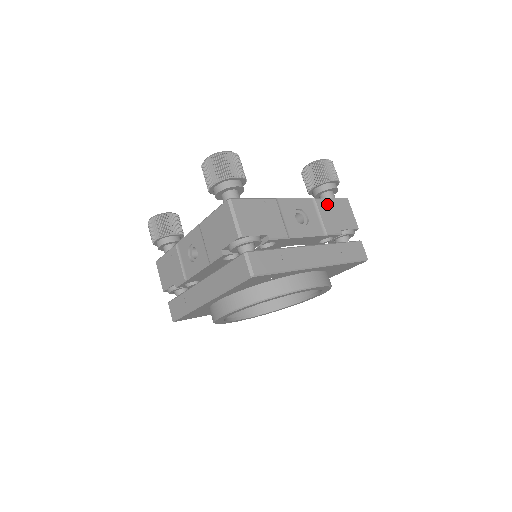
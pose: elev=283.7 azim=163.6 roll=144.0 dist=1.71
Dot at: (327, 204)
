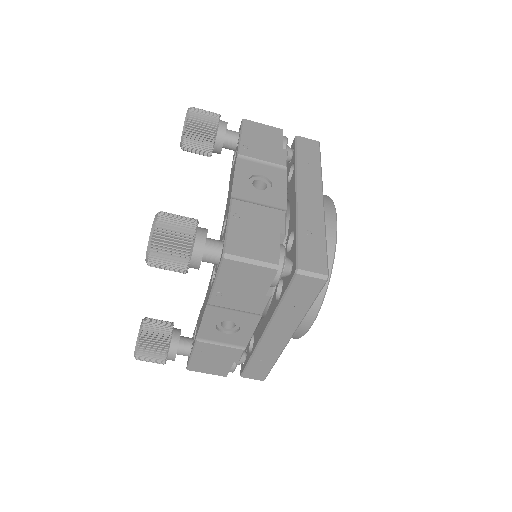
Dot at: (248, 145)
